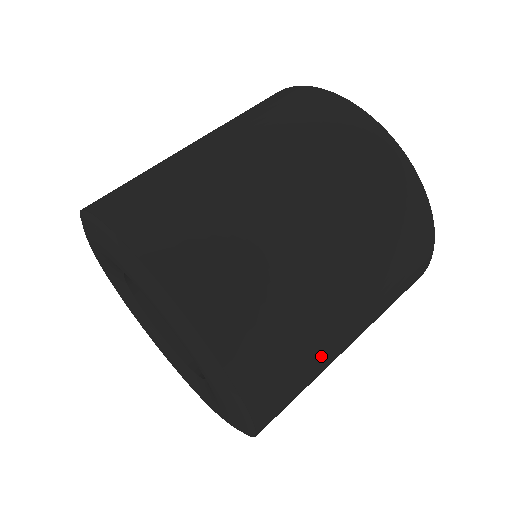
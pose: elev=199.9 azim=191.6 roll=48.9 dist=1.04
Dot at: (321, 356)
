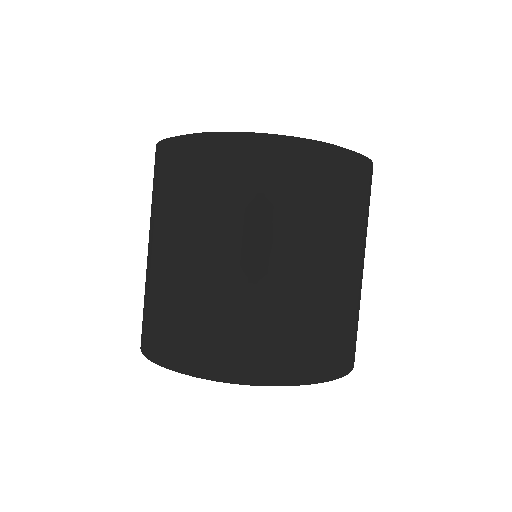
Dot at: occluded
